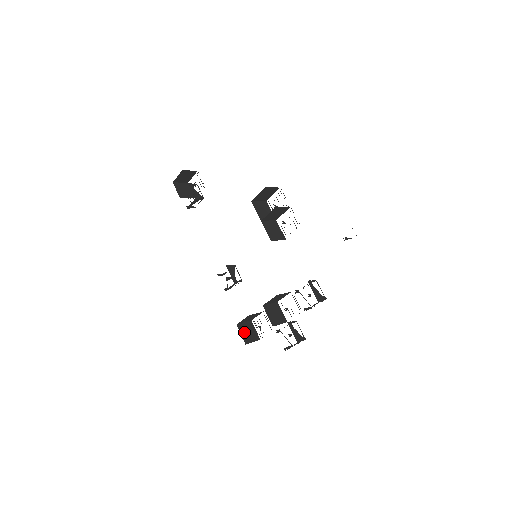
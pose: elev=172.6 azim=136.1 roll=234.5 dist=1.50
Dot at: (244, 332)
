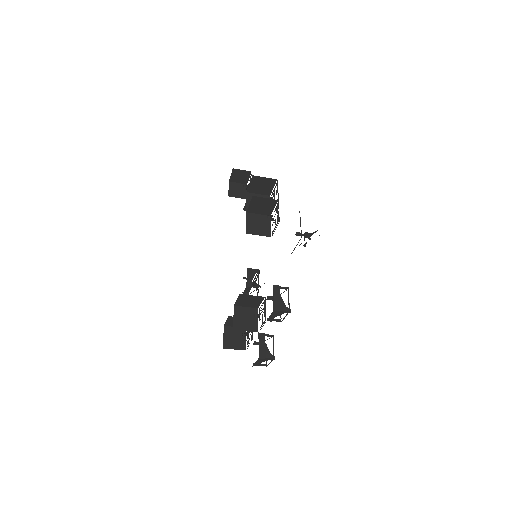
Dot at: (229, 336)
